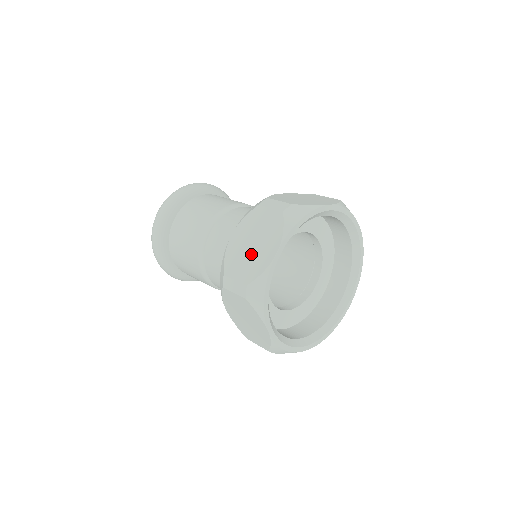
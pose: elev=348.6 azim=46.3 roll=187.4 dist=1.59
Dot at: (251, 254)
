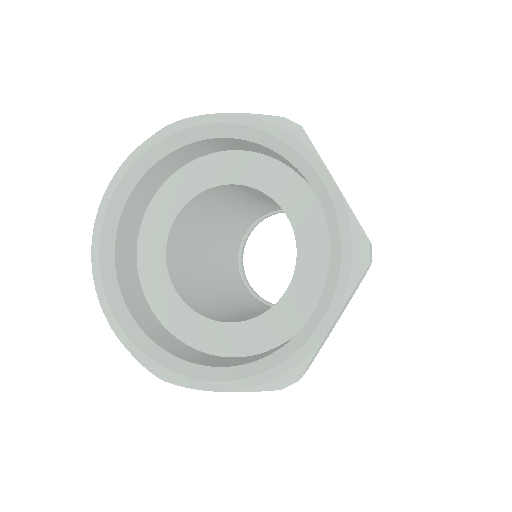
Dot at: occluded
